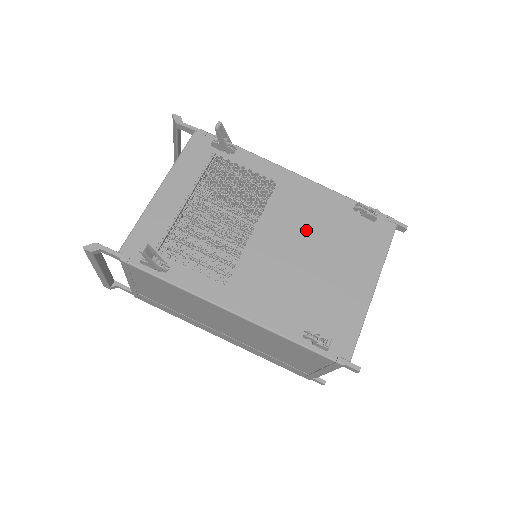
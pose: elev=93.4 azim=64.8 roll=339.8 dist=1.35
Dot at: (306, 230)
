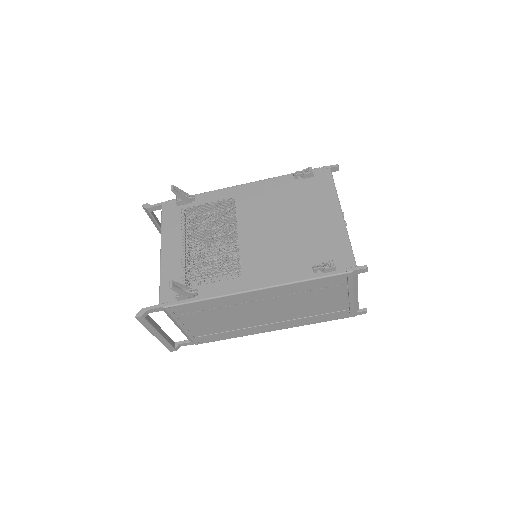
Dot at: (272, 211)
